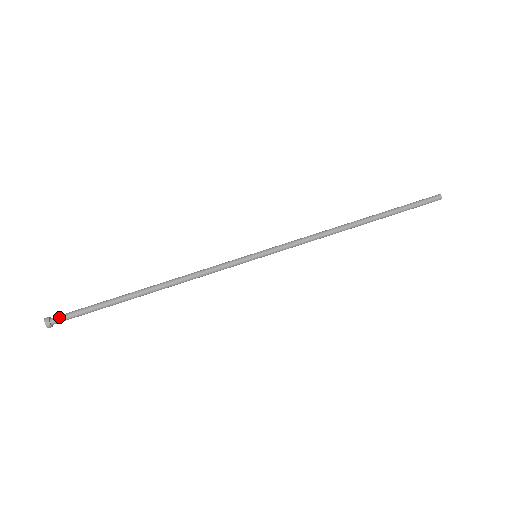
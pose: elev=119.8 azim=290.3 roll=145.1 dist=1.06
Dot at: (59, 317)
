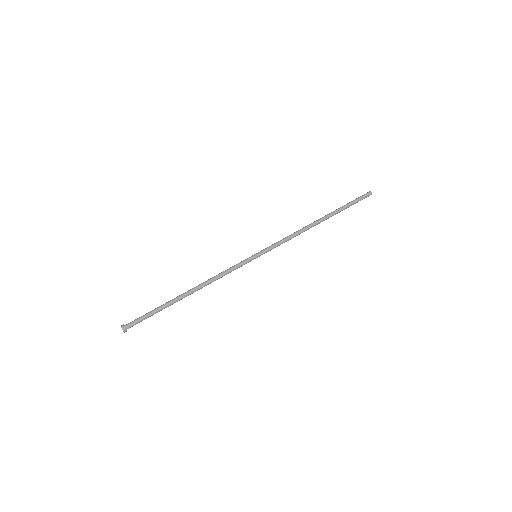
Dot at: (131, 323)
